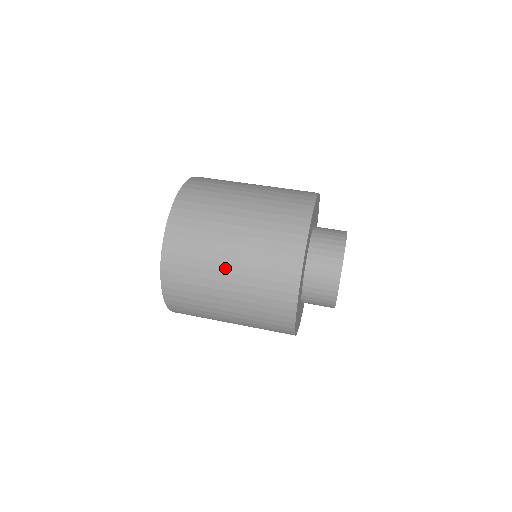
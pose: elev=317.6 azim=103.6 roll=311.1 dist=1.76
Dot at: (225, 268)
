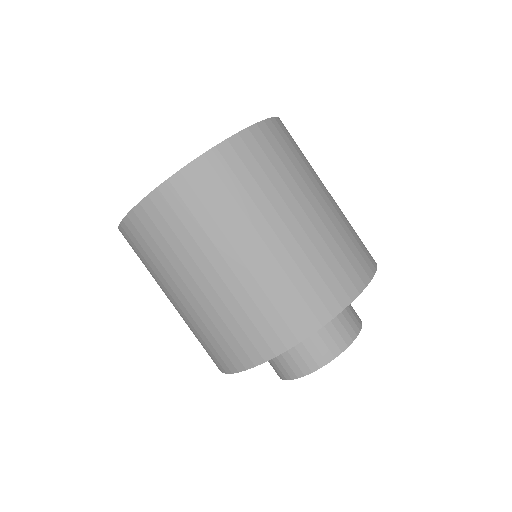
Dot at: (231, 258)
